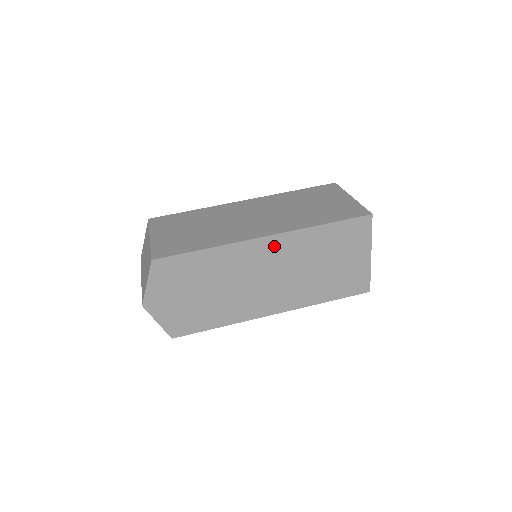
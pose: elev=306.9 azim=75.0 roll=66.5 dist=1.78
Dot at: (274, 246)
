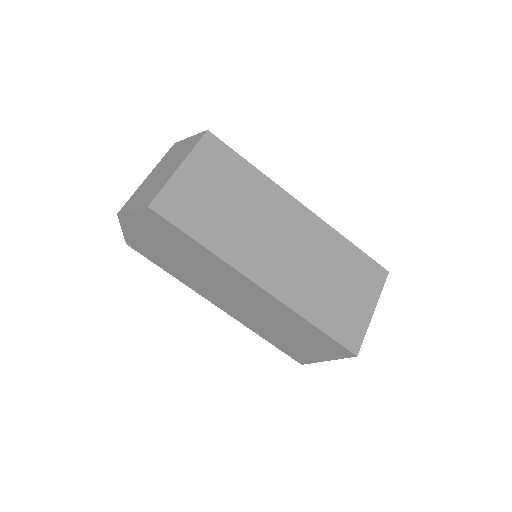
Dot at: (259, 293)
